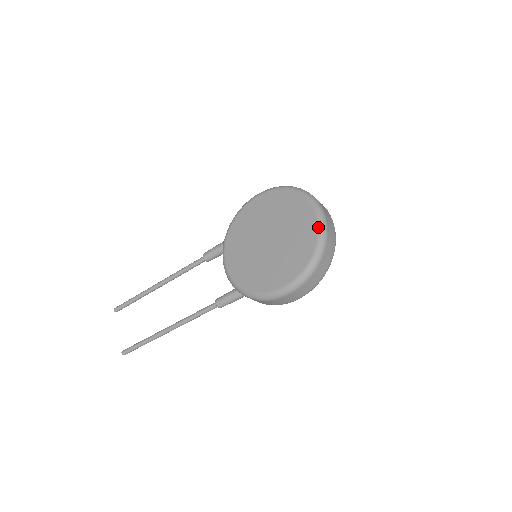
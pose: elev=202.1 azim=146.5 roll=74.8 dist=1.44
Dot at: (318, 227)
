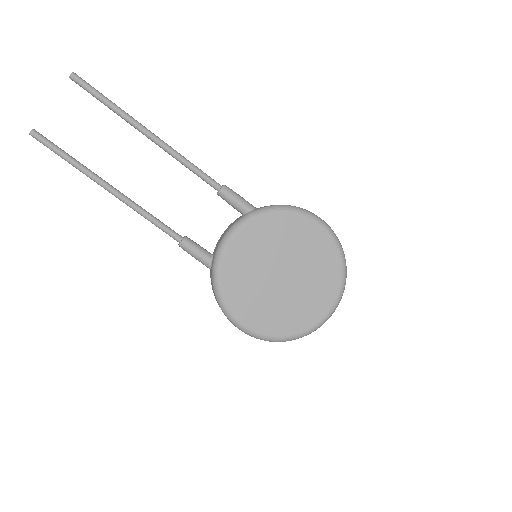
Dot at: (319, 323)
